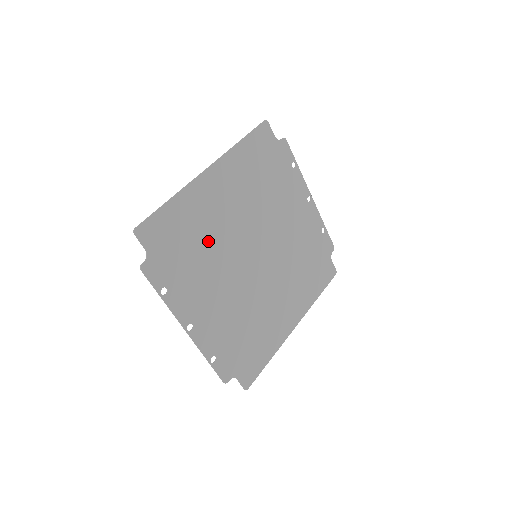
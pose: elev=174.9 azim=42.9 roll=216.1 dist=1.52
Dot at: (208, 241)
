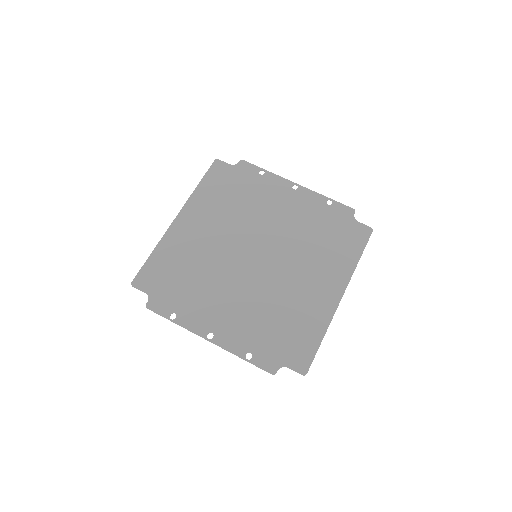
Dot at: (199, 265)
